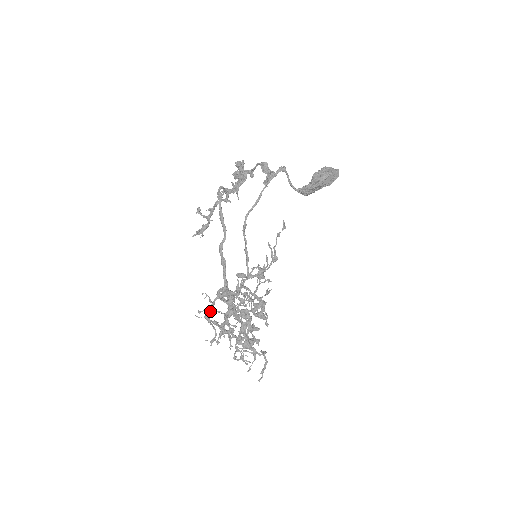
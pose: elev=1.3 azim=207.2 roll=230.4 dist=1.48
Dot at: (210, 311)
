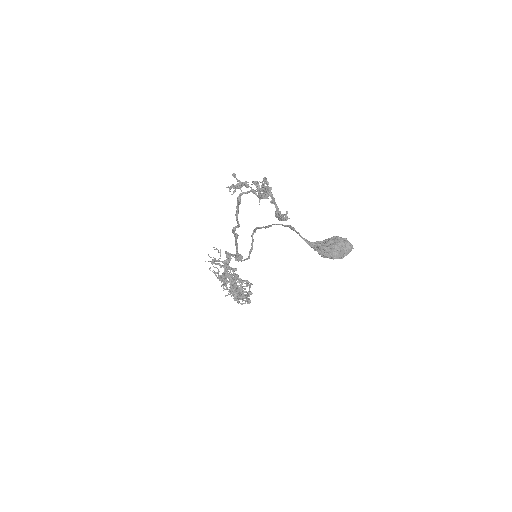
Dot at: (215, 261)
